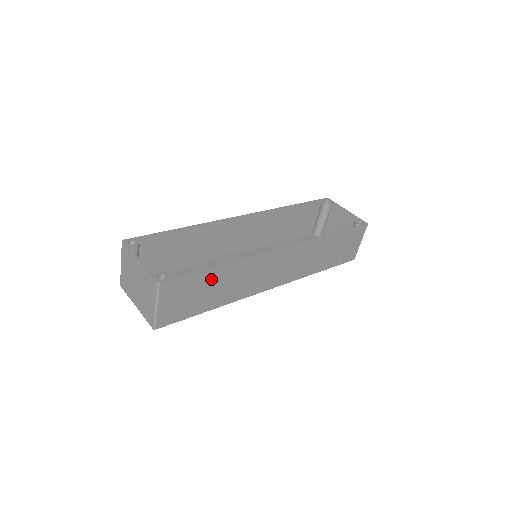
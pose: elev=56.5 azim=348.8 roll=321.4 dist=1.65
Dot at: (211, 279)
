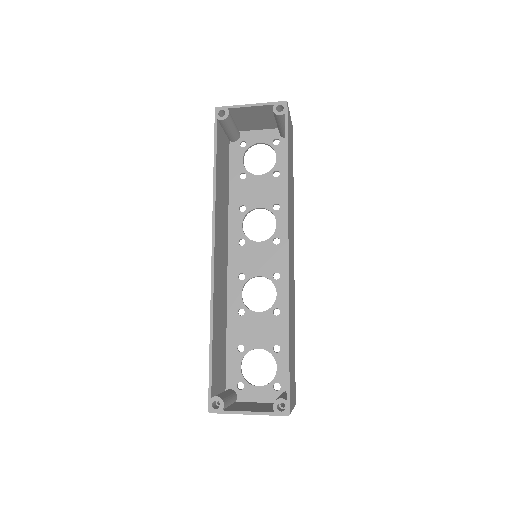
Dot at: (290, 348)
